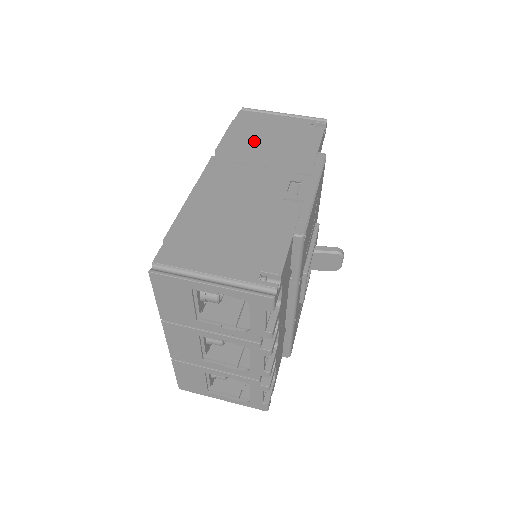
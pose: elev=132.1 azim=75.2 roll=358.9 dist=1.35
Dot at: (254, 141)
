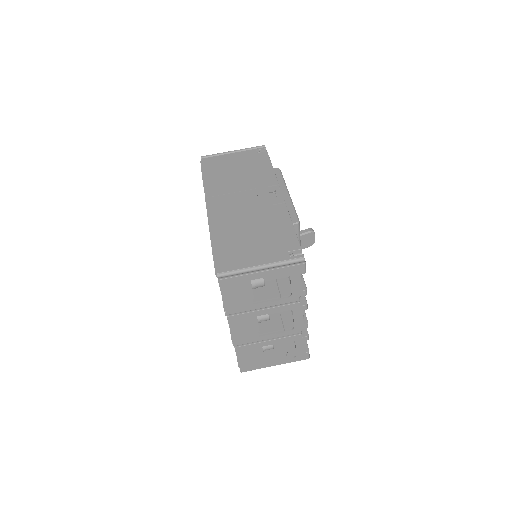
Dot at: (226, 176)
